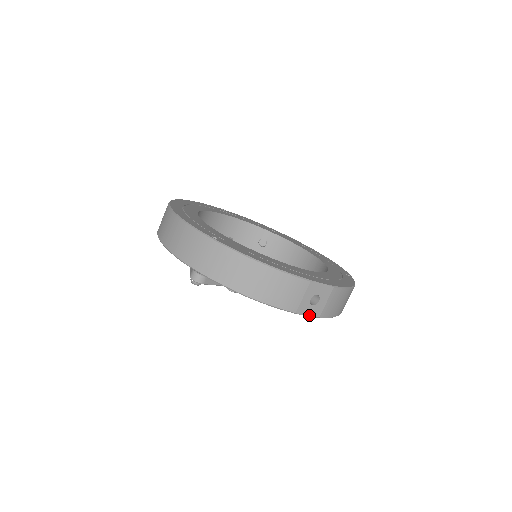
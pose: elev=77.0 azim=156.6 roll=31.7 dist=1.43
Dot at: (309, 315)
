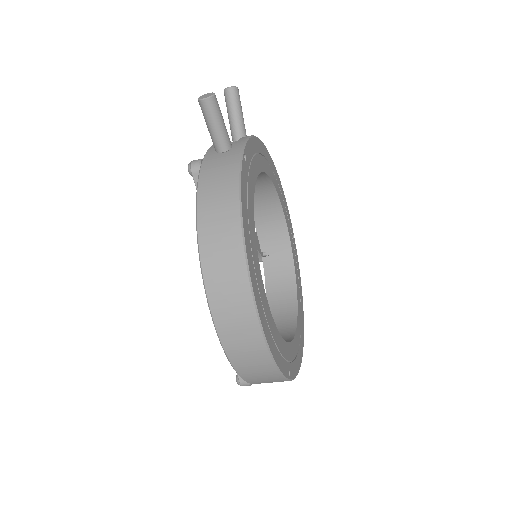
Dot at: occluded
